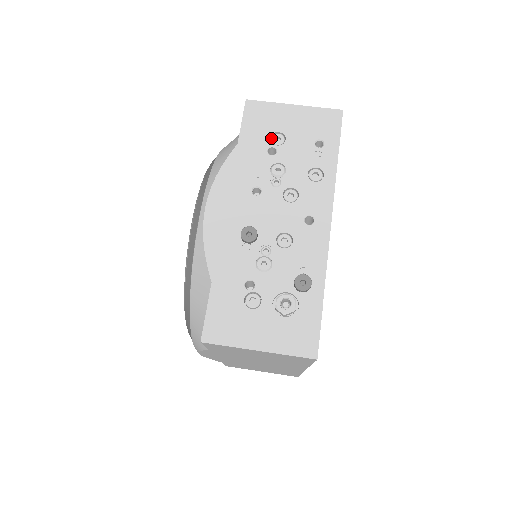
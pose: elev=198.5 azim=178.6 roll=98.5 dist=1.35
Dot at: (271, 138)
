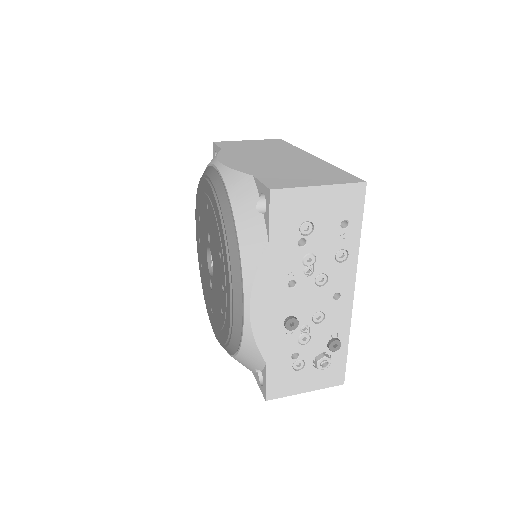
Dot at: (300, 229)
